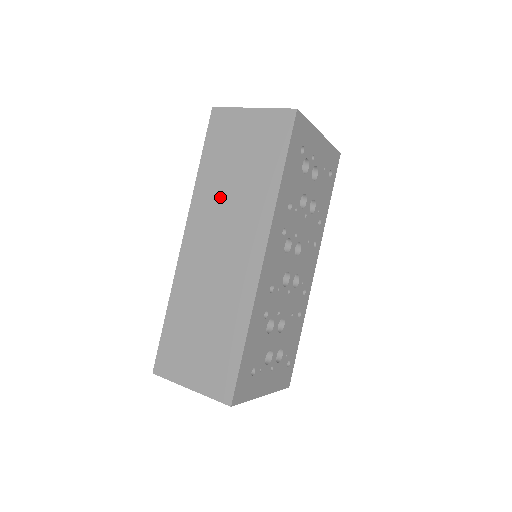
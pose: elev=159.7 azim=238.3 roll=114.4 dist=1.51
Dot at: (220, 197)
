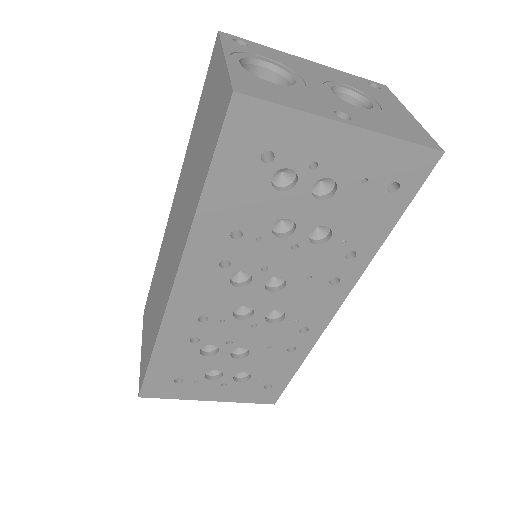
Dot at: (186, 177)
